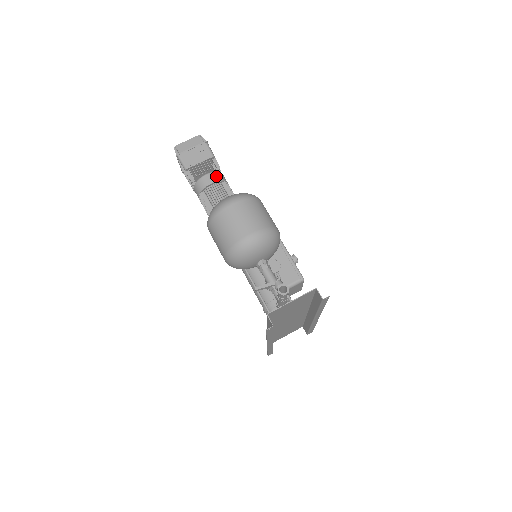
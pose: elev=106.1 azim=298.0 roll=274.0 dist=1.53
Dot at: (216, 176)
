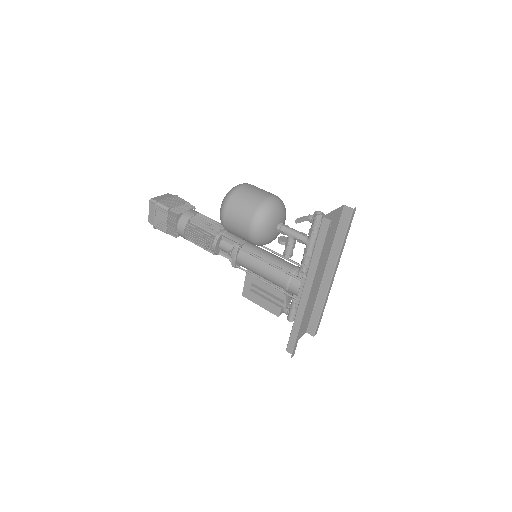
Dot at: occluded
